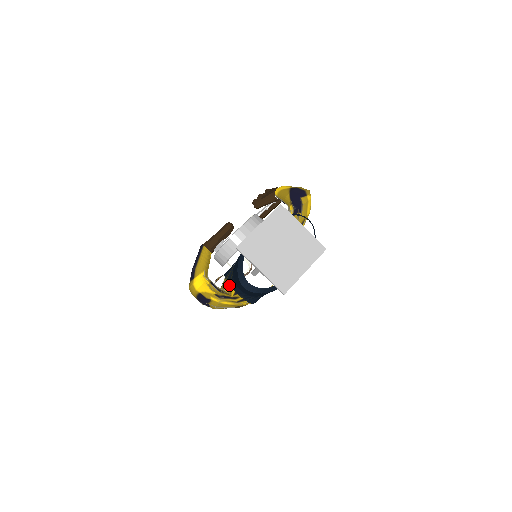
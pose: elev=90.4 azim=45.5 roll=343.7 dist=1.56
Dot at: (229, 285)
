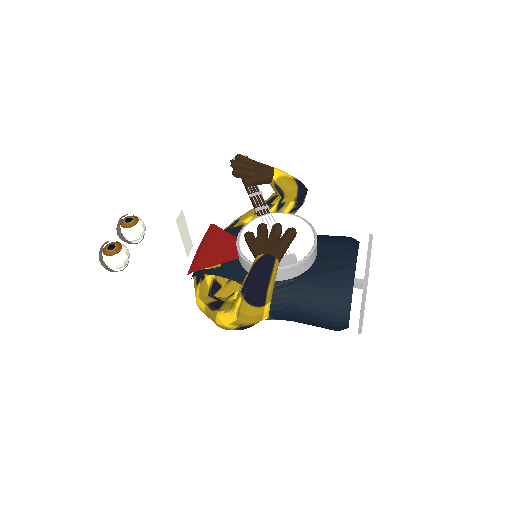
Dot at: occluded
